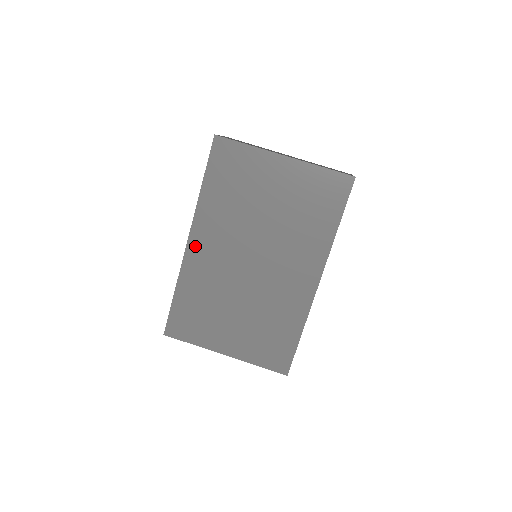
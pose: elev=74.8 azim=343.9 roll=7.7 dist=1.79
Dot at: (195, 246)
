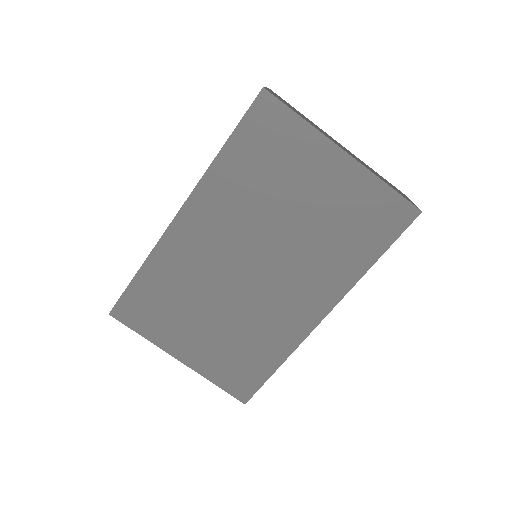
Dot at: (185, 223)
